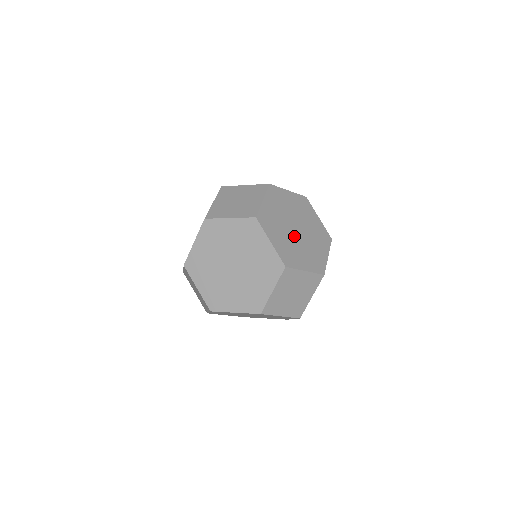
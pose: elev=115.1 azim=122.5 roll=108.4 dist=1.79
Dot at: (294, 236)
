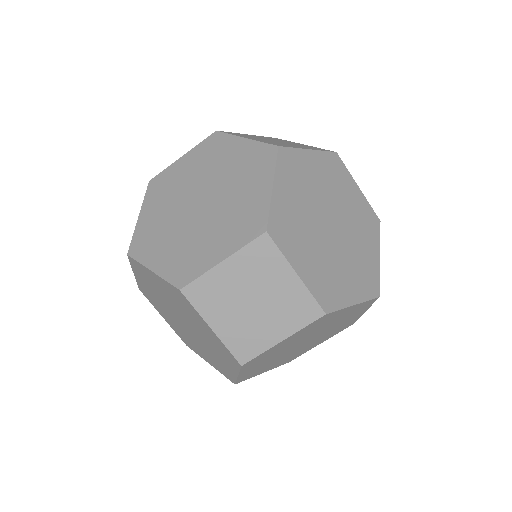
Dot at: (319, 225)
